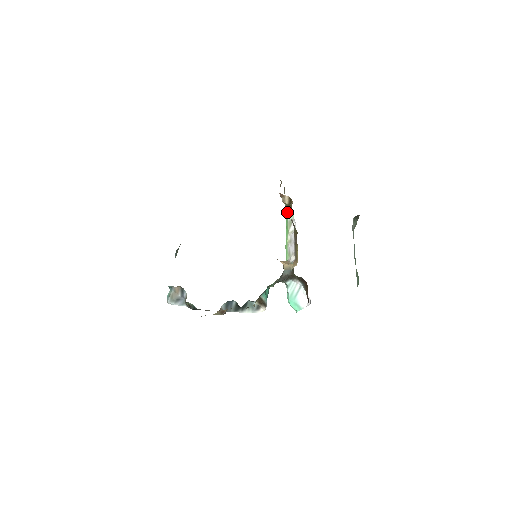
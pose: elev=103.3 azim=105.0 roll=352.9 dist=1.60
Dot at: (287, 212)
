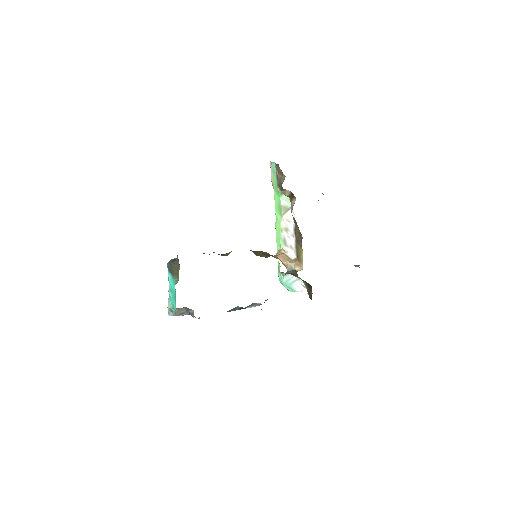
Dot at: (280, 193)
